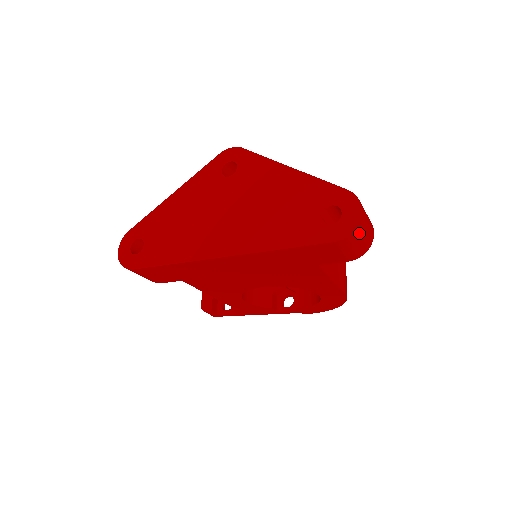
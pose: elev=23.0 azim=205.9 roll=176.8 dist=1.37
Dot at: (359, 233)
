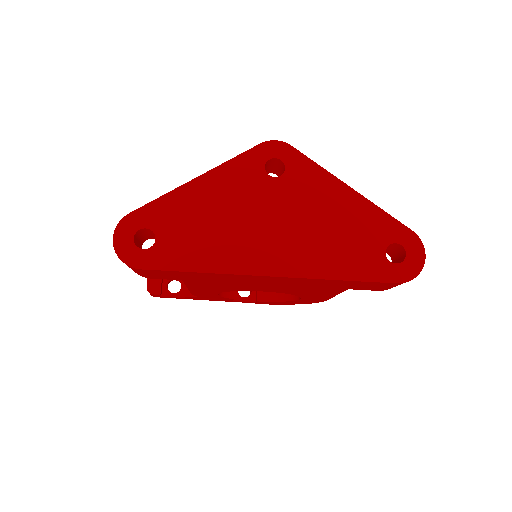
Dot at: occluded
